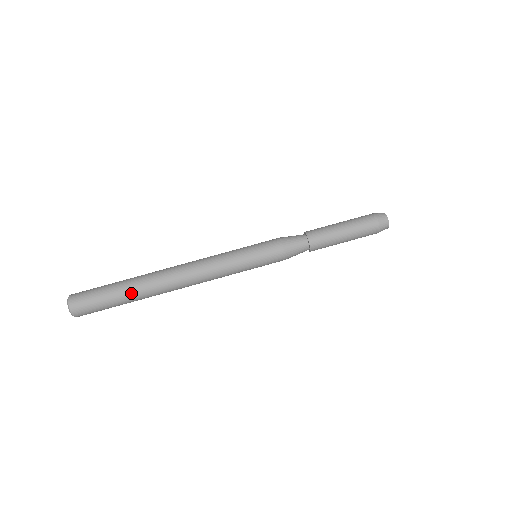
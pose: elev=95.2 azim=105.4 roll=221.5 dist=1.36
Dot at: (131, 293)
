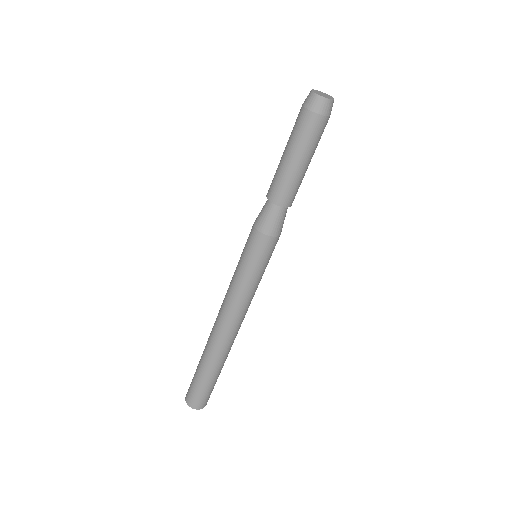
Dot at: (205, 366)
